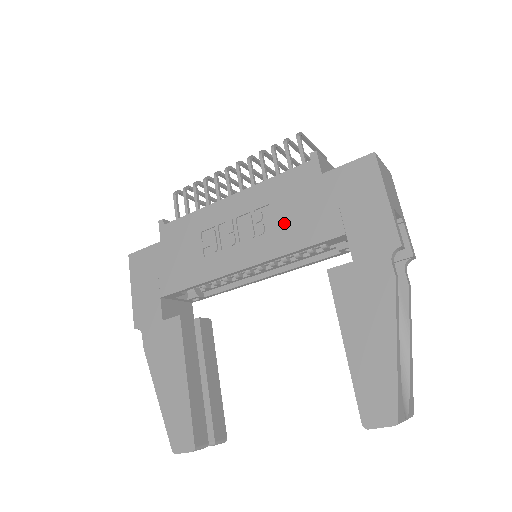
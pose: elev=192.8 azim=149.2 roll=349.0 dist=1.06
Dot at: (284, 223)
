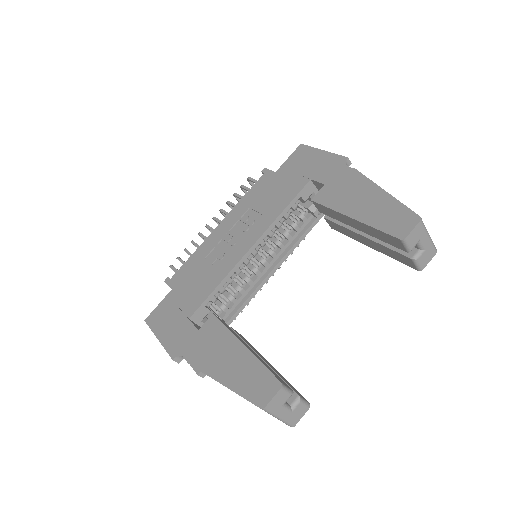
Dot at: (266, 206)
